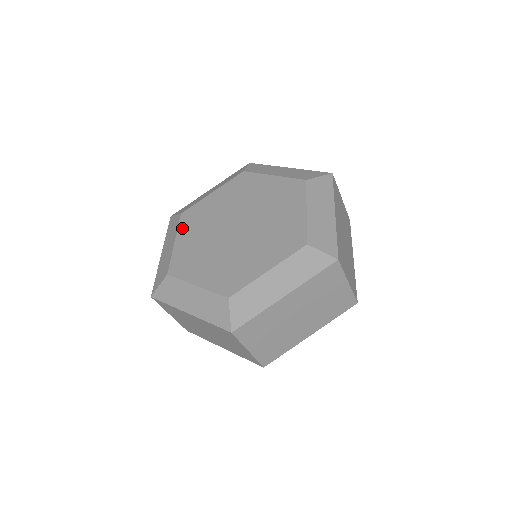
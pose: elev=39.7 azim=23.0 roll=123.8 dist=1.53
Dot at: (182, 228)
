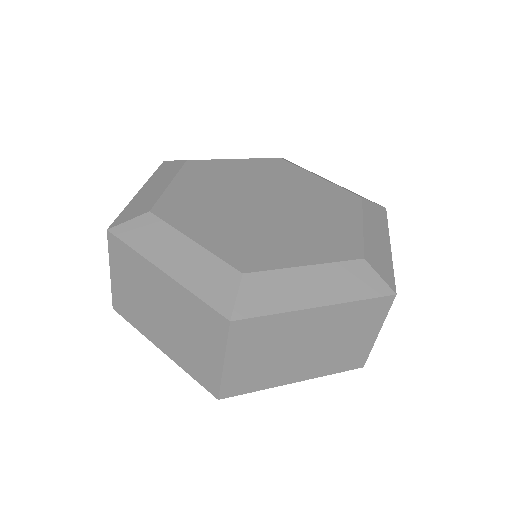
Dot at: (185, 174)
